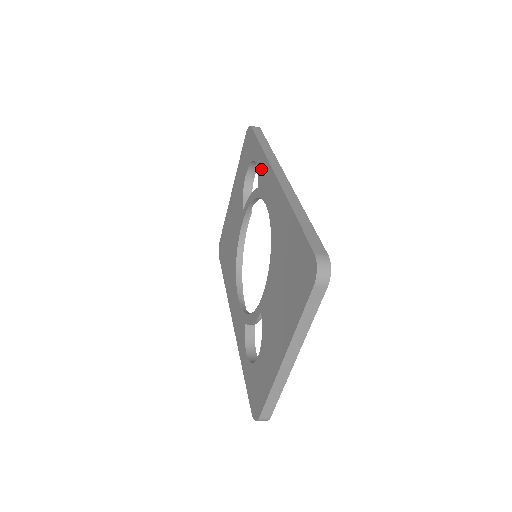
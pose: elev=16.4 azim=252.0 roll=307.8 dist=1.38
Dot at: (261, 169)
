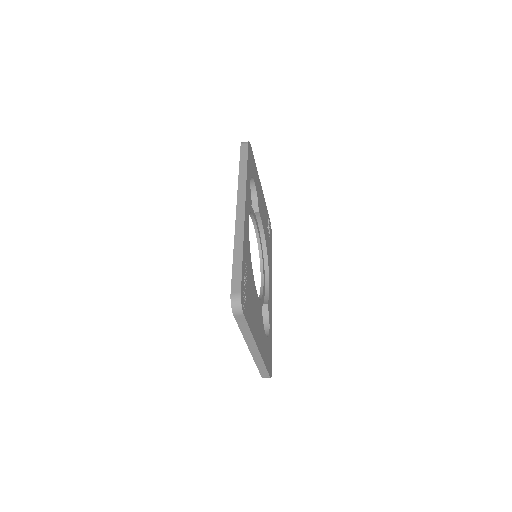
Dot at: occluded
